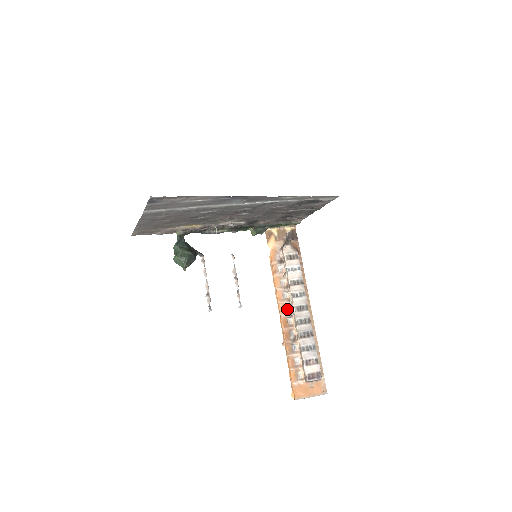
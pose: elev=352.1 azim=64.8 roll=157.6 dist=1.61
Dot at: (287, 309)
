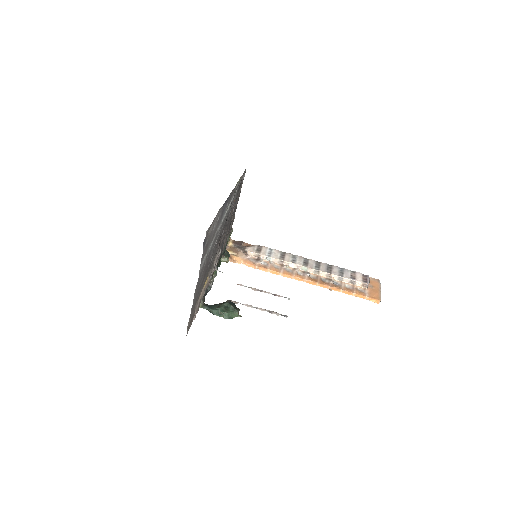
Dot at: (301, 274)
